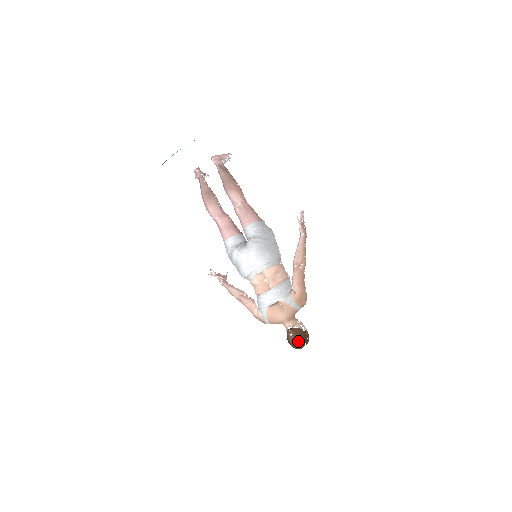
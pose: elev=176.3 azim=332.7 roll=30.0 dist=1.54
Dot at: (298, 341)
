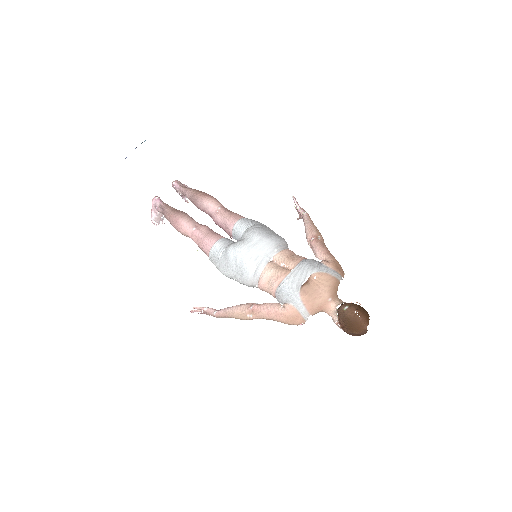
Dot at: (360, 310)
